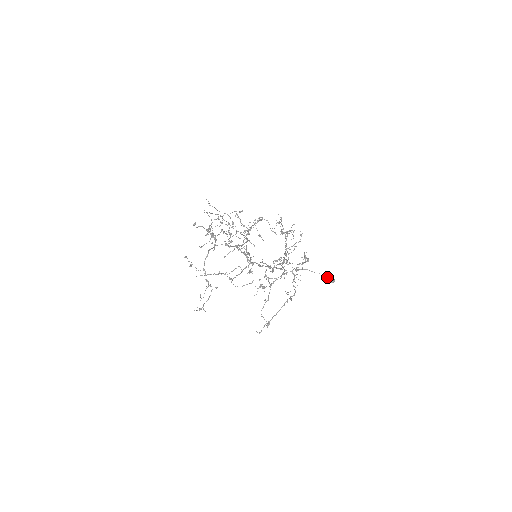
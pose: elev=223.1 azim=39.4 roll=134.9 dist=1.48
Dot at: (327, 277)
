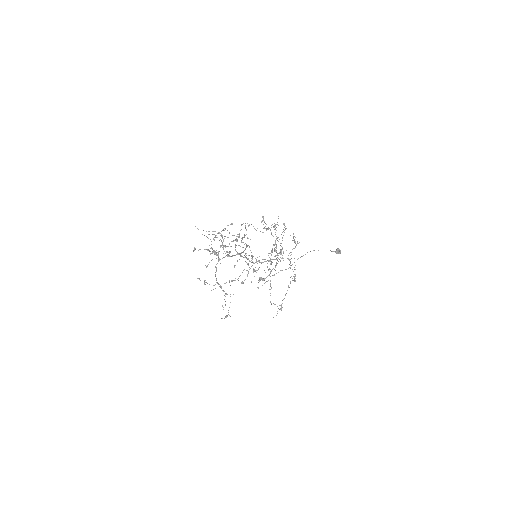
Dot at: (333, 251)
